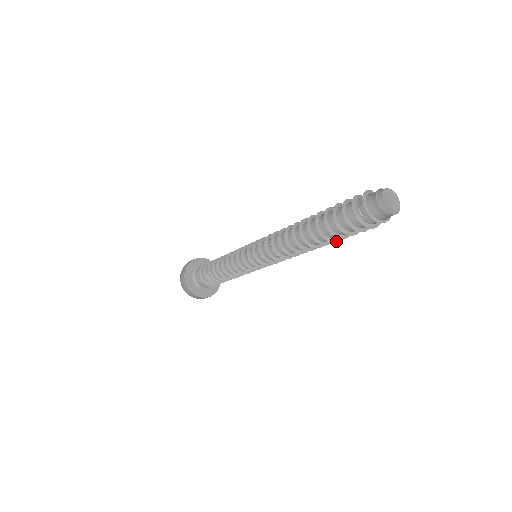
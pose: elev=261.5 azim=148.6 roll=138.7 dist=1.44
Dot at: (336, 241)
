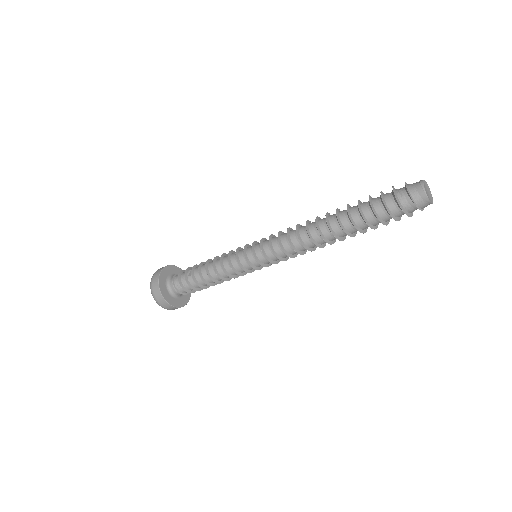
Dot at: (353, 224)
